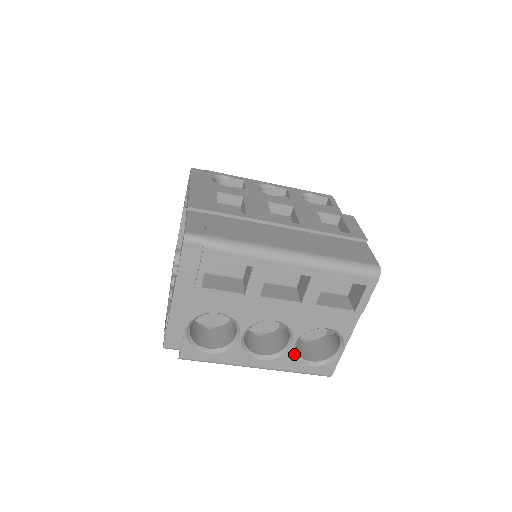
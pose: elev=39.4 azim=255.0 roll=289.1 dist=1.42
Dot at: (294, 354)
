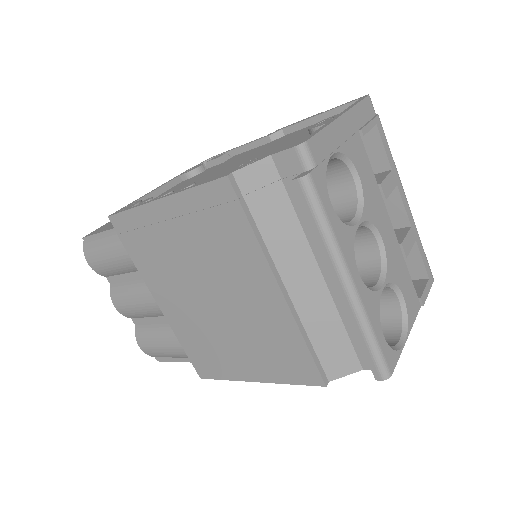
Dot at: (379, 302)
